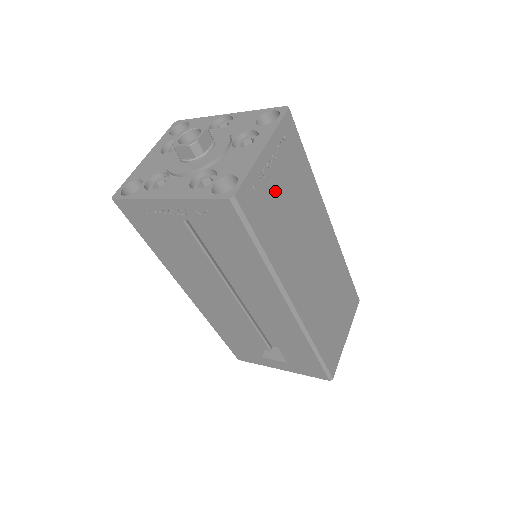
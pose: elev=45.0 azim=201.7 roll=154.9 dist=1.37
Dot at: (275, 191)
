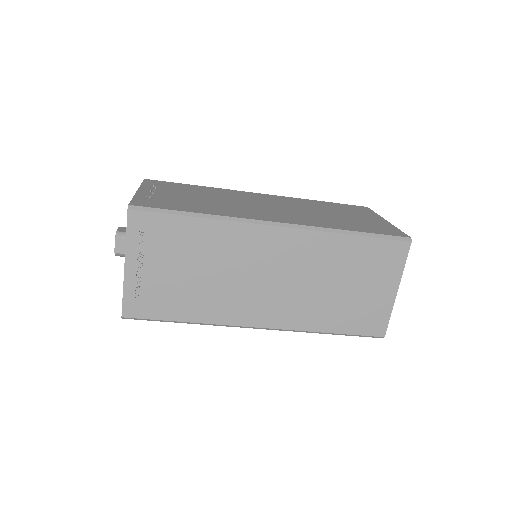
Dot at: (163, 278)
